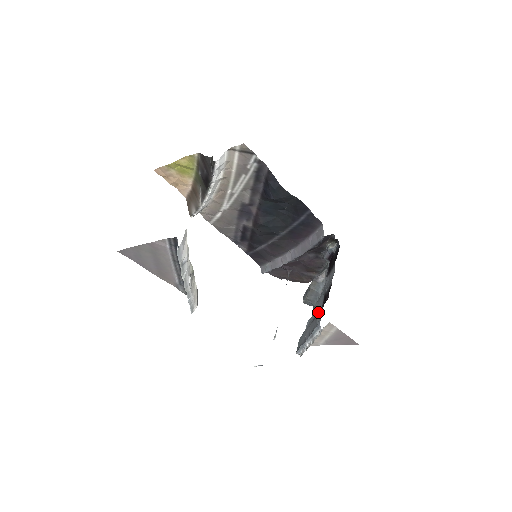
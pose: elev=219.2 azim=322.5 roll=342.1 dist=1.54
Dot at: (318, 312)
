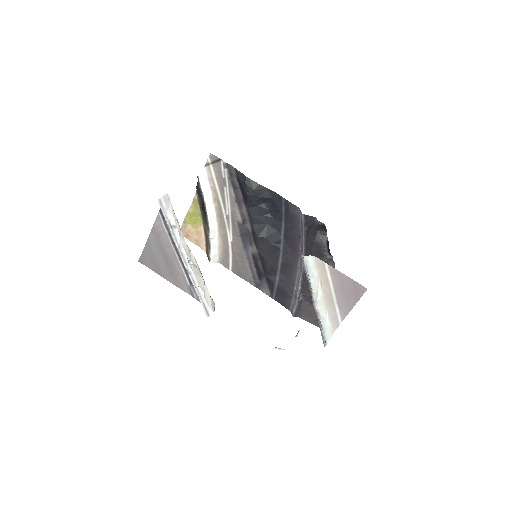
Dot at: occluded
